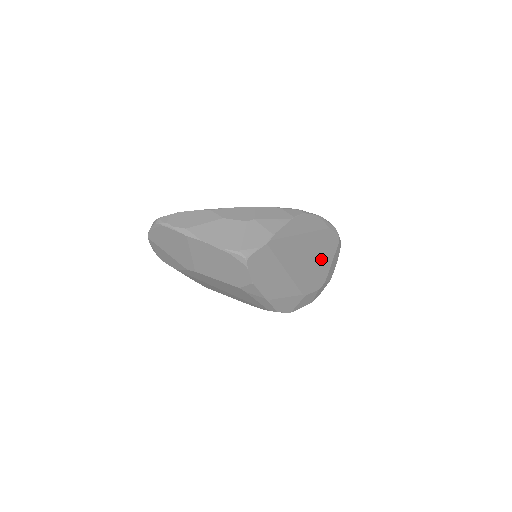
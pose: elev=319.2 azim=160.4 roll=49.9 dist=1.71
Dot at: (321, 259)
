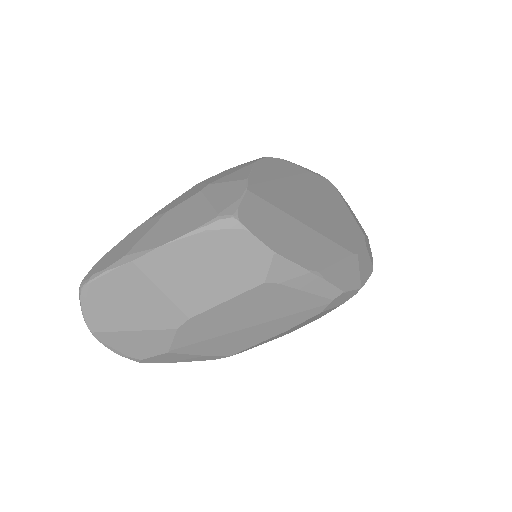
Dot at: (334, 208)
